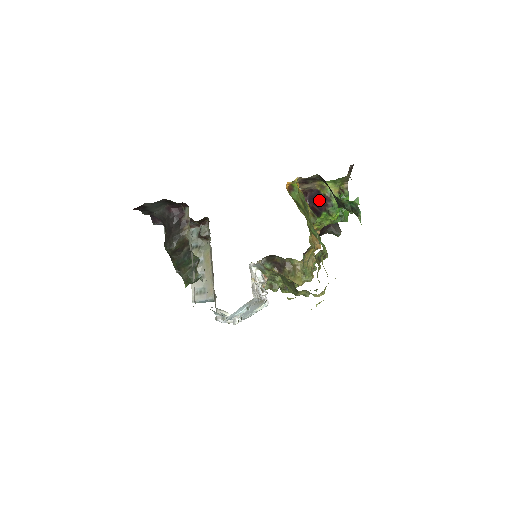
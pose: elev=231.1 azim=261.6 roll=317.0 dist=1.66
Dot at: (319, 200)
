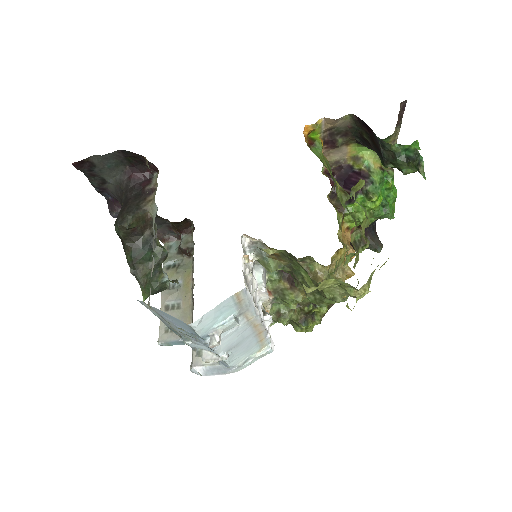
Dot at: (352, 179)
